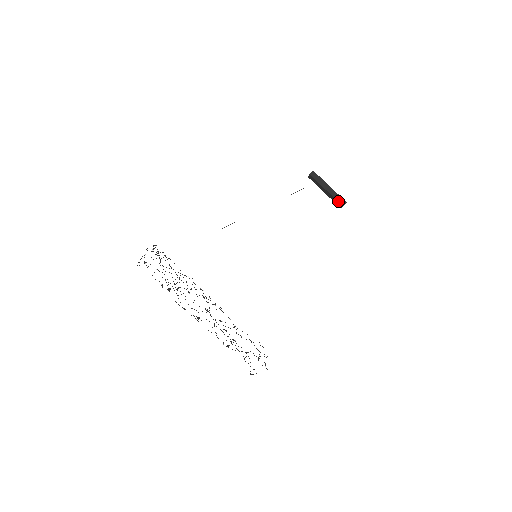
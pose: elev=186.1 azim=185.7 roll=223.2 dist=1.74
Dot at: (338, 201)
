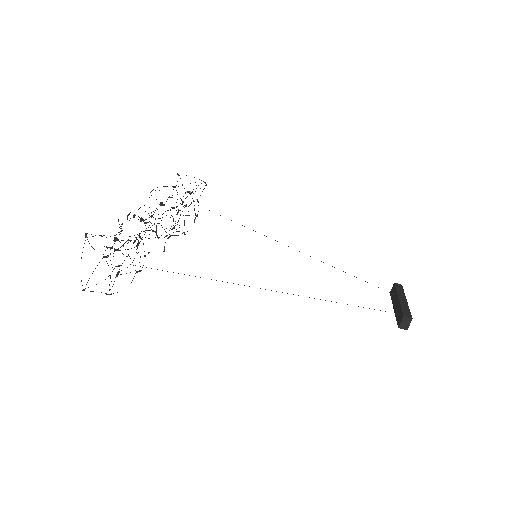
Dot at: (402, 310)
